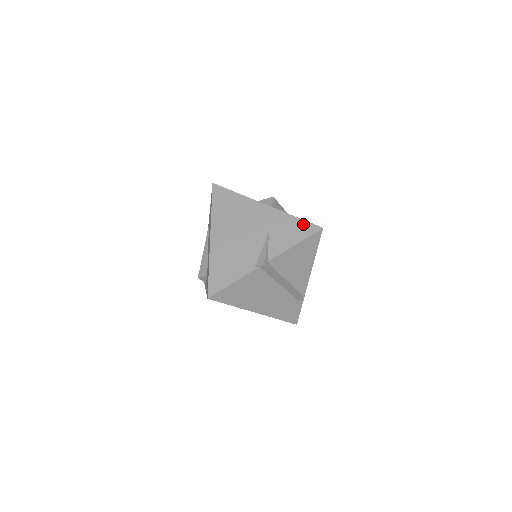
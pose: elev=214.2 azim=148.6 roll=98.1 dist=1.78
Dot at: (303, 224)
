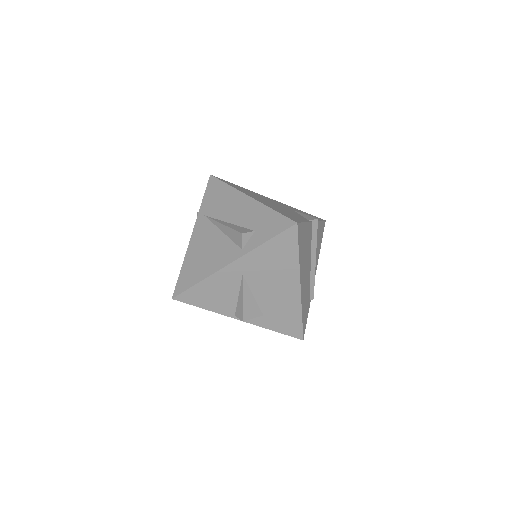
Dot at: (311, 215)
